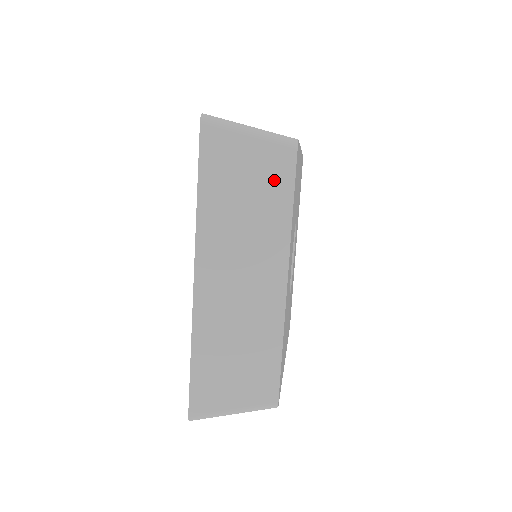
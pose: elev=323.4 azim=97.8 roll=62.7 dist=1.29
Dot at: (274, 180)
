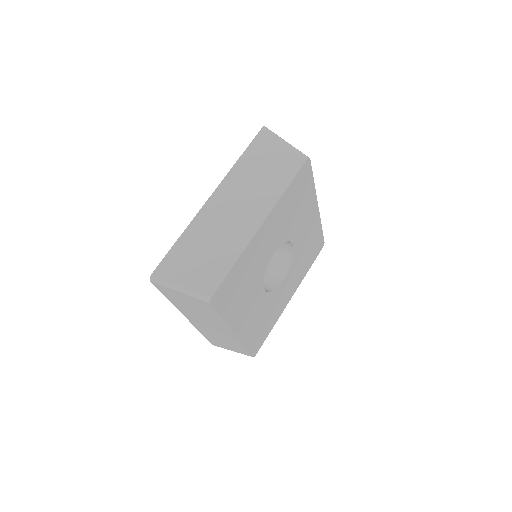
Dot at: (285, 168)
